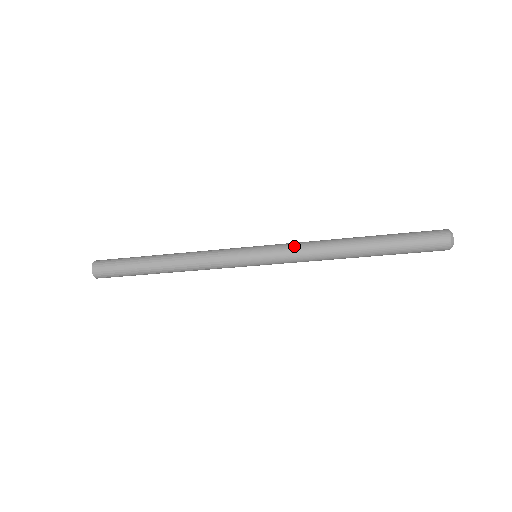
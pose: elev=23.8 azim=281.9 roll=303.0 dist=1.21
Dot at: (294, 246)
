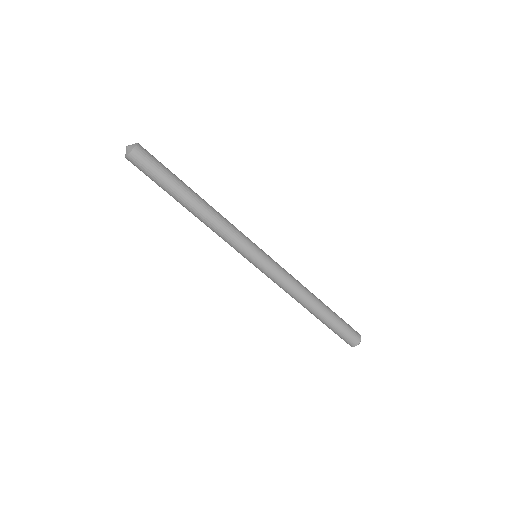
Dot at: (285, 275)
